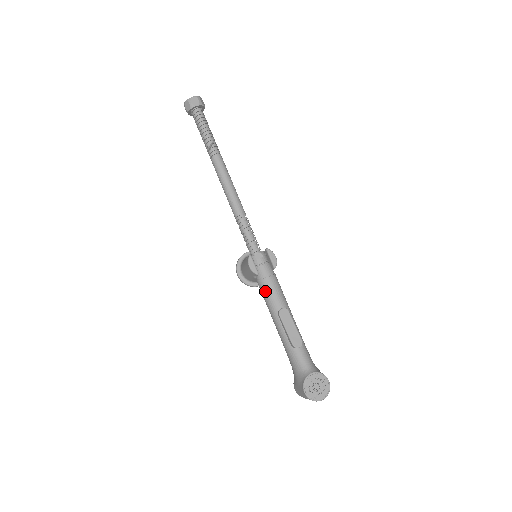
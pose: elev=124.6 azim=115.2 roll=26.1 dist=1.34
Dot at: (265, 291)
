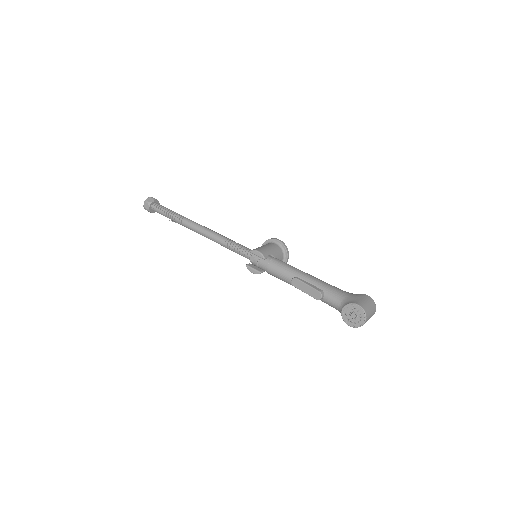
Dot at: occluded
